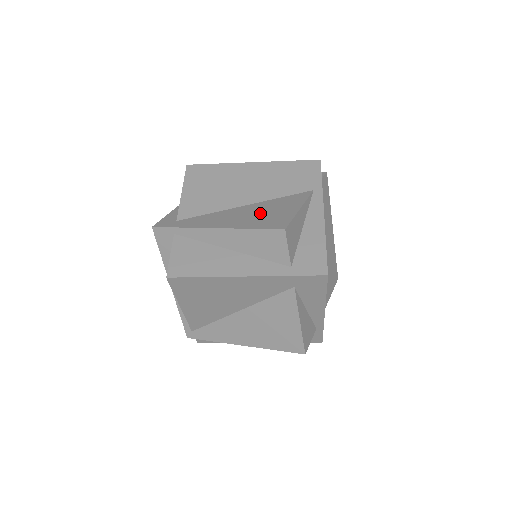
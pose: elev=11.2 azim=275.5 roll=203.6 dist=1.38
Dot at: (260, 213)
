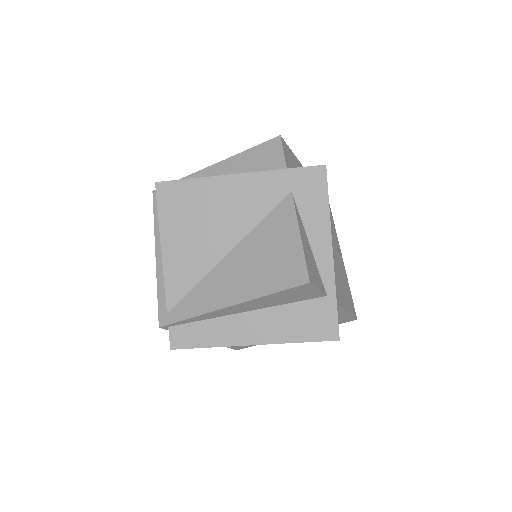
Dot at: occluded
